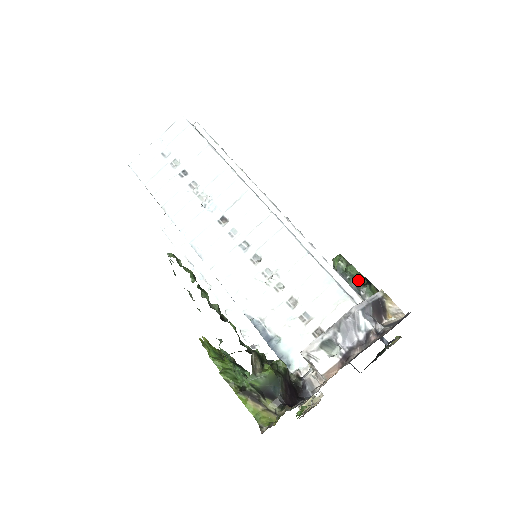
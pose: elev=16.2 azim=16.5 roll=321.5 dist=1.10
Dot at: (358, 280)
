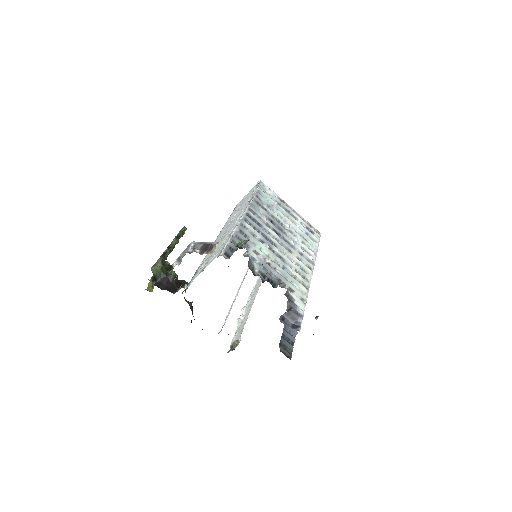
Dot at: (237, 249)
